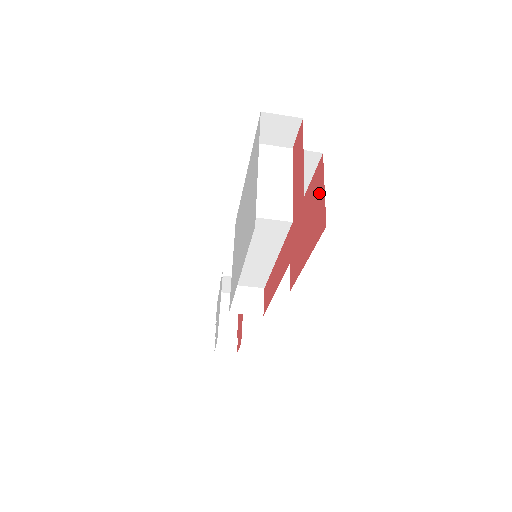
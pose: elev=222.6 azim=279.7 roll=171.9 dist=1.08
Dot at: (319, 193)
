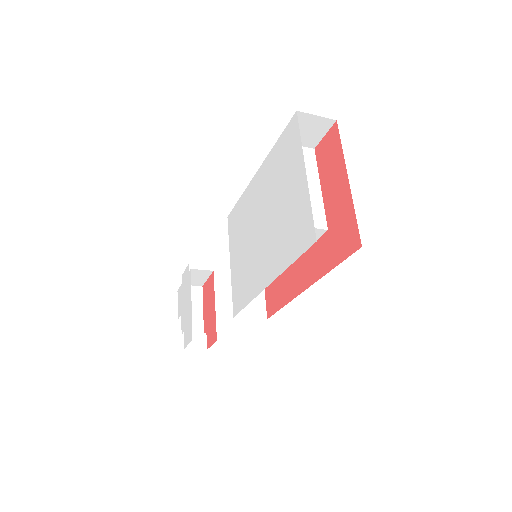
Dot at: occluded
